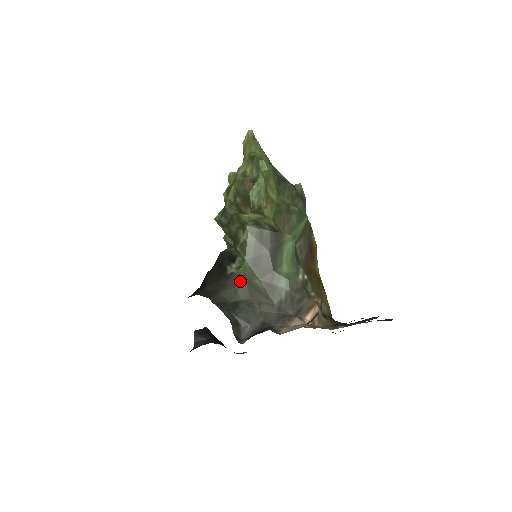
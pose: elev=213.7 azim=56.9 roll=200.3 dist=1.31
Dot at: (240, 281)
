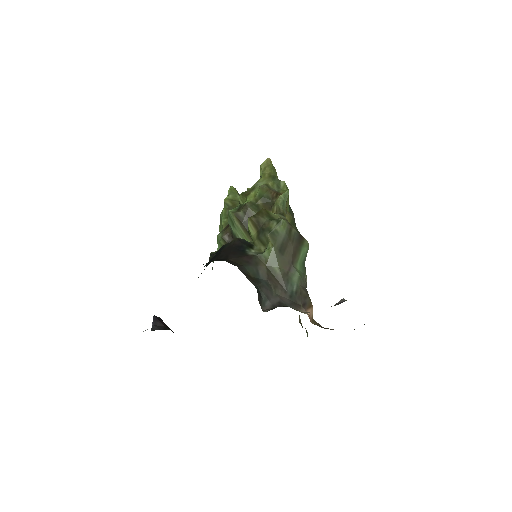
Dot at: (261, 263)
